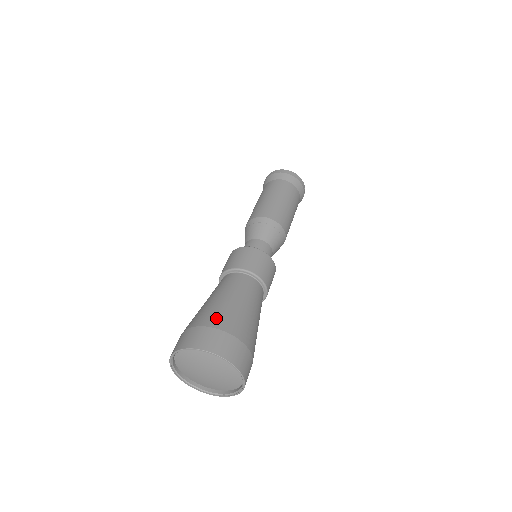
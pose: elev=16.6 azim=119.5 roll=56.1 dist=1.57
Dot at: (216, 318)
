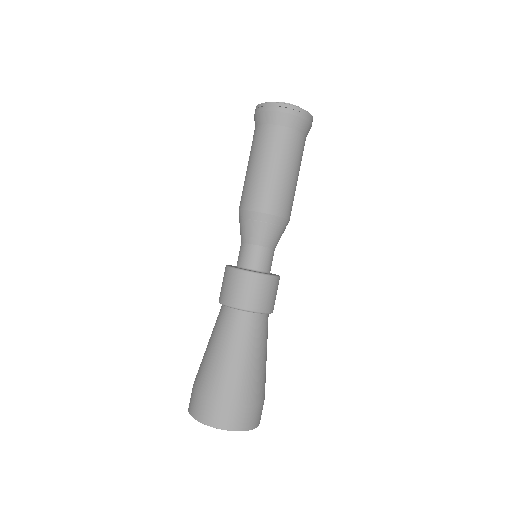
Dot at: (206, 382)
